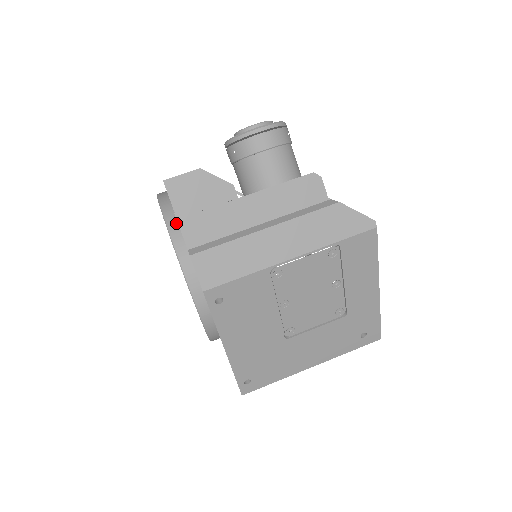
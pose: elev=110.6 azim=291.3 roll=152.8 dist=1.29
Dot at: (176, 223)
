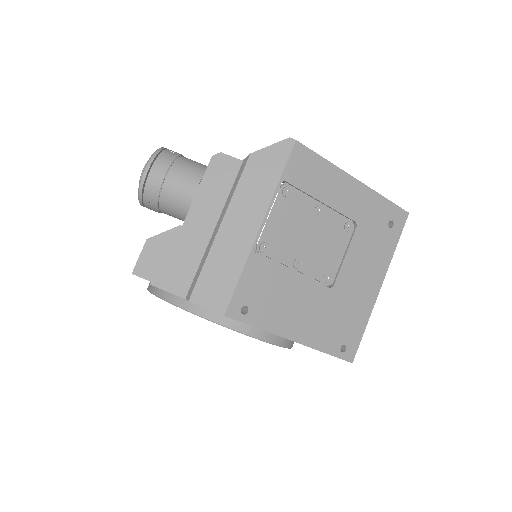
Dot at: occluded
